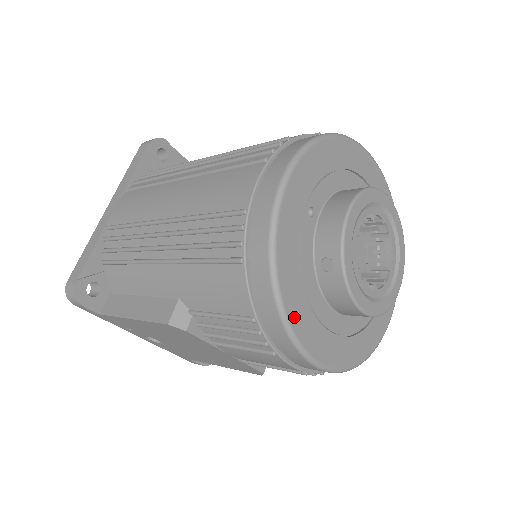
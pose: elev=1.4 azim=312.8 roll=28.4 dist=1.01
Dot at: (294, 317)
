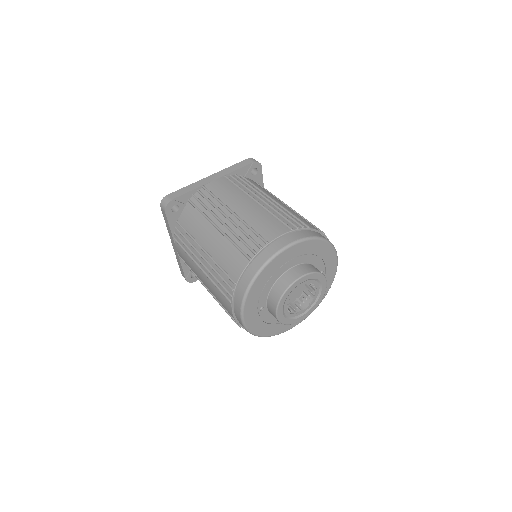
Dot at: (274, 333)
